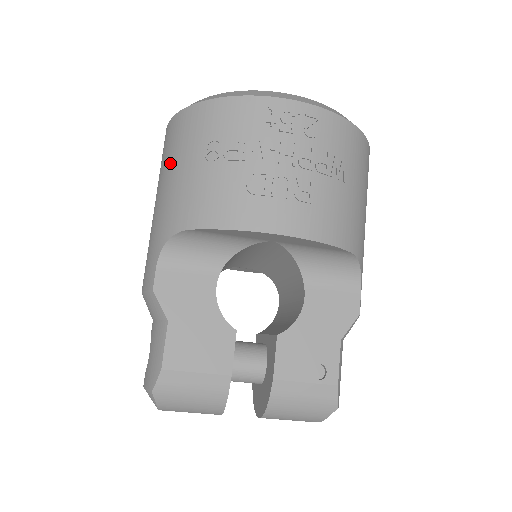
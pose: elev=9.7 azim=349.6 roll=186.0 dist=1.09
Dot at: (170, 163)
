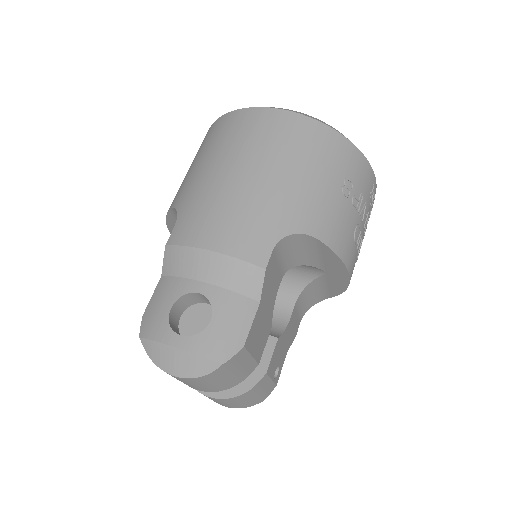
Dot at: (304, 161)
